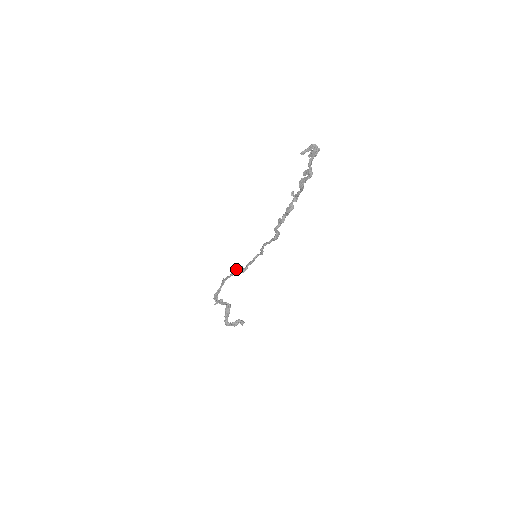
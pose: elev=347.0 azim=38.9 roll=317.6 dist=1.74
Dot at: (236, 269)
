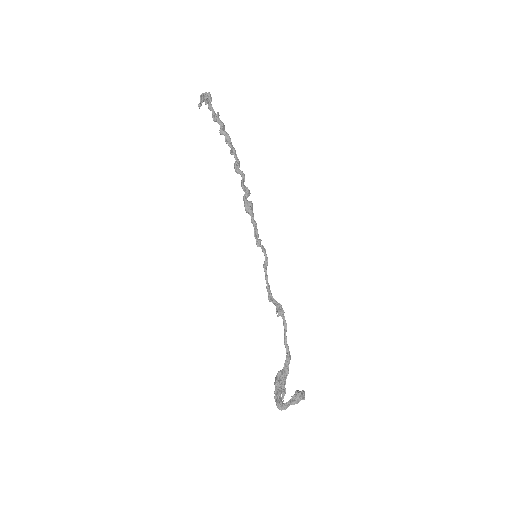
Dot at: occluded
